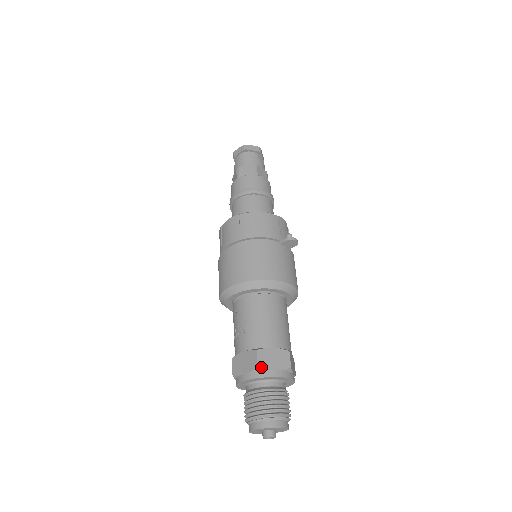
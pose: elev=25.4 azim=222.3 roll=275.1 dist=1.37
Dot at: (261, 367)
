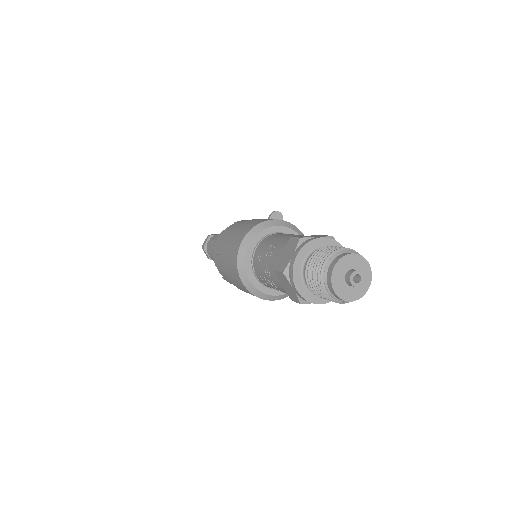
Dot at: (303, 237)
